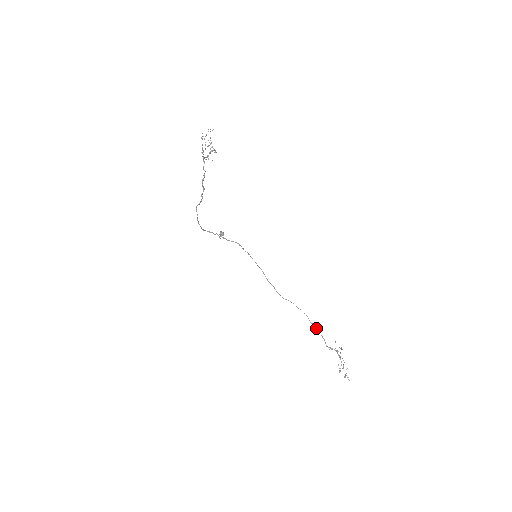
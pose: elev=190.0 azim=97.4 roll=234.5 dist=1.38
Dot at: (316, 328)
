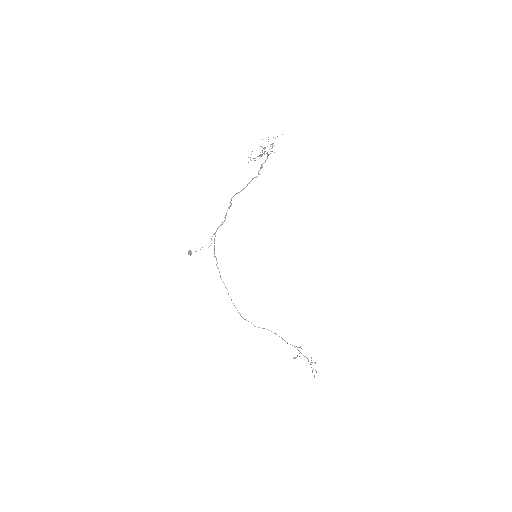
Dot at: occluded
